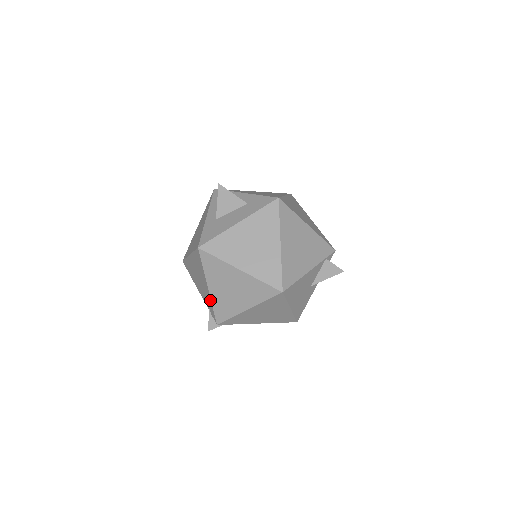
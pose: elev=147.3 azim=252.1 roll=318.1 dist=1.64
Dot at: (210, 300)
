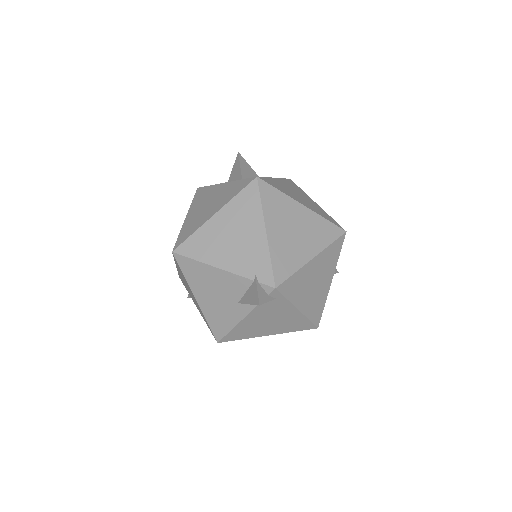
Dot at: (266, 250)
